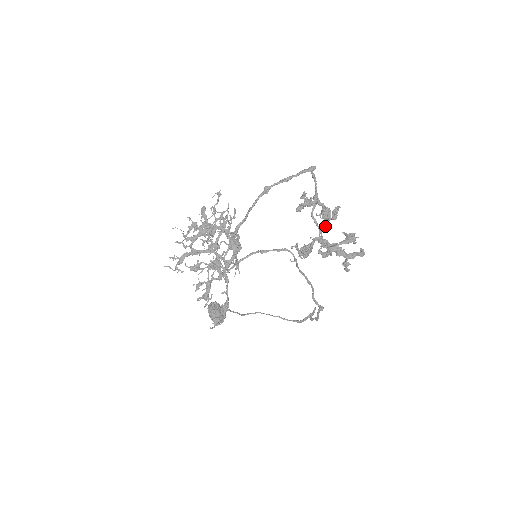
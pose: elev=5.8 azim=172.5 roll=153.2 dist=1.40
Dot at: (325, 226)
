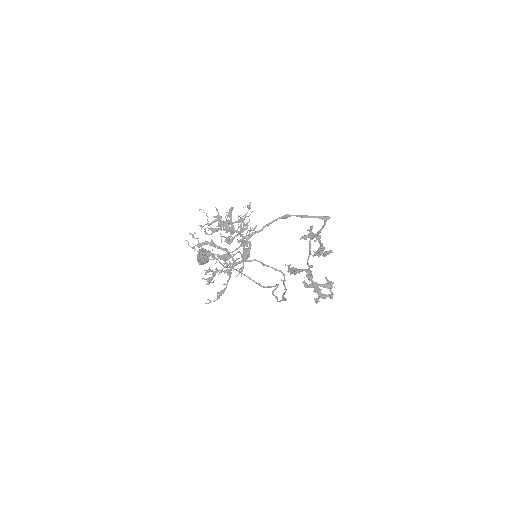
Dot at: (315, 255)
